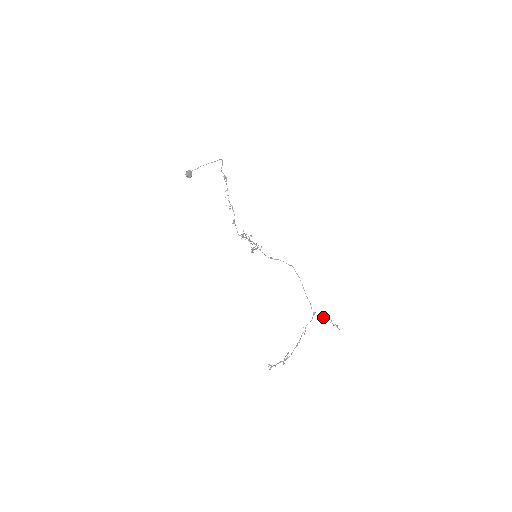
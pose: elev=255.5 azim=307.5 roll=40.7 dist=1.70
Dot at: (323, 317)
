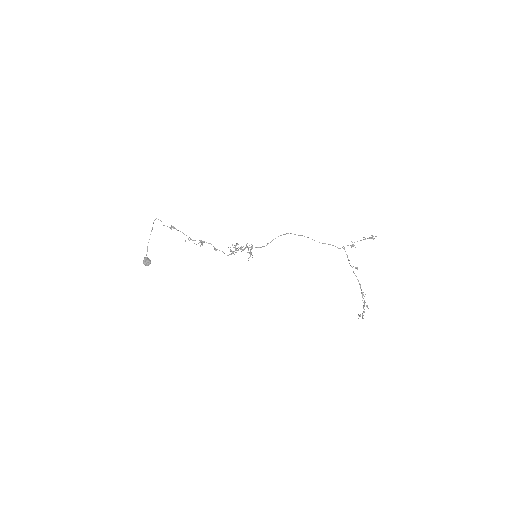
Dot at: (354, 242)
